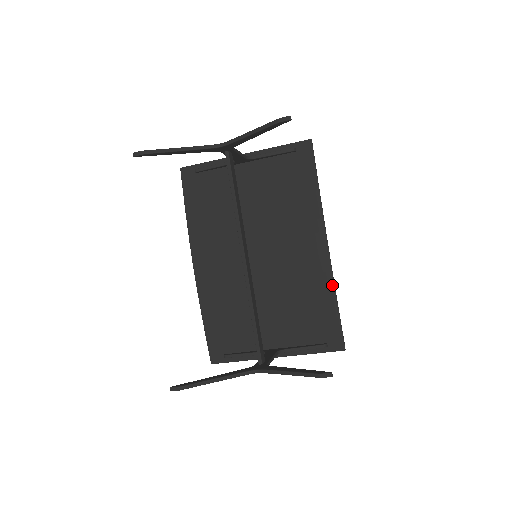
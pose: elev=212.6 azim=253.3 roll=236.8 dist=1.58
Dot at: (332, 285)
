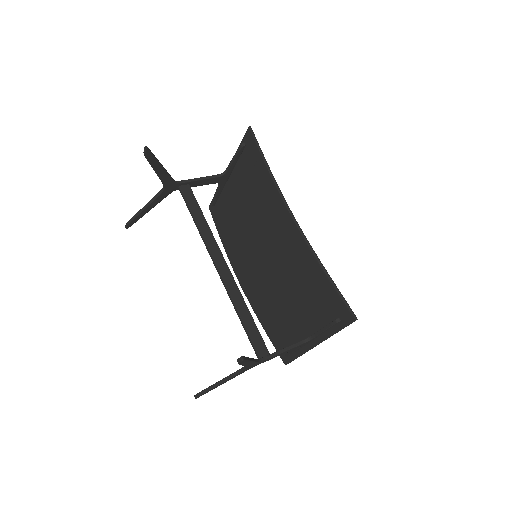
Dot at: (312, 256)
